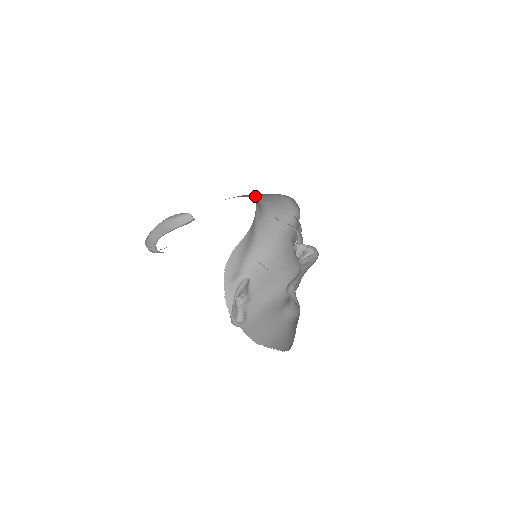
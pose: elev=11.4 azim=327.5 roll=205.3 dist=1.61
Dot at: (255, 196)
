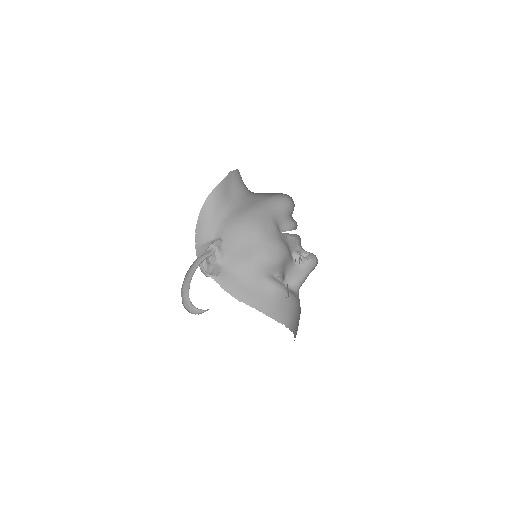
Dot at: occluded
